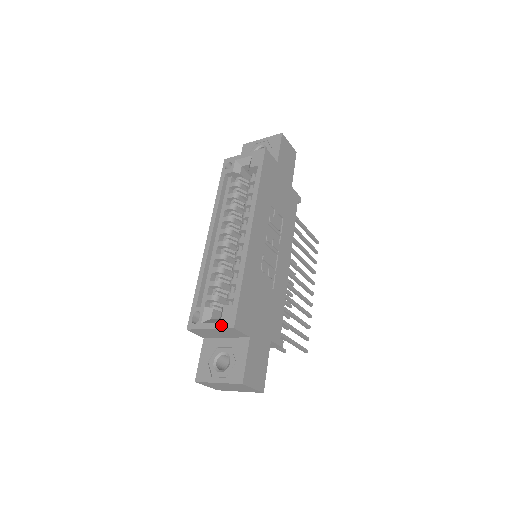
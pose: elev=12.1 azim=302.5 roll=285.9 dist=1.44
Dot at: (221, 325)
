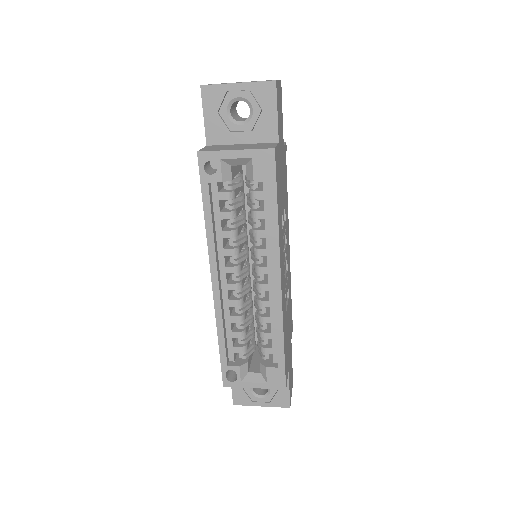
Dot at: (269, 386)
